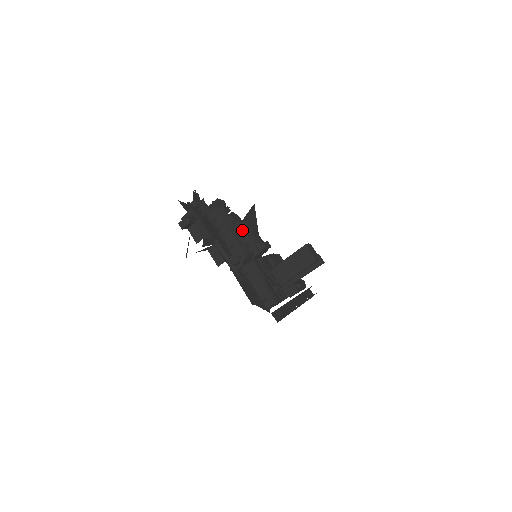
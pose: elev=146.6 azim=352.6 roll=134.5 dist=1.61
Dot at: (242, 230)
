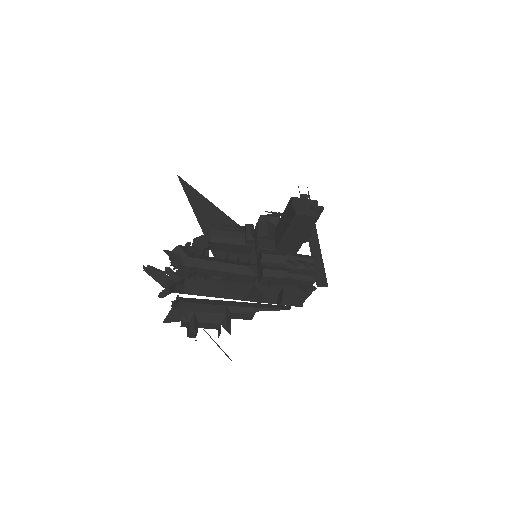
Dot at: (218, 245)
